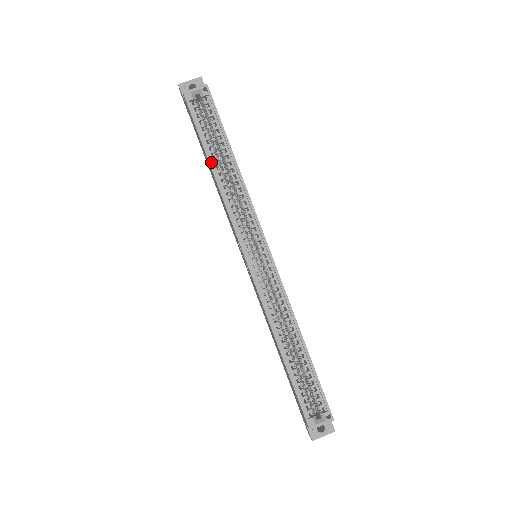
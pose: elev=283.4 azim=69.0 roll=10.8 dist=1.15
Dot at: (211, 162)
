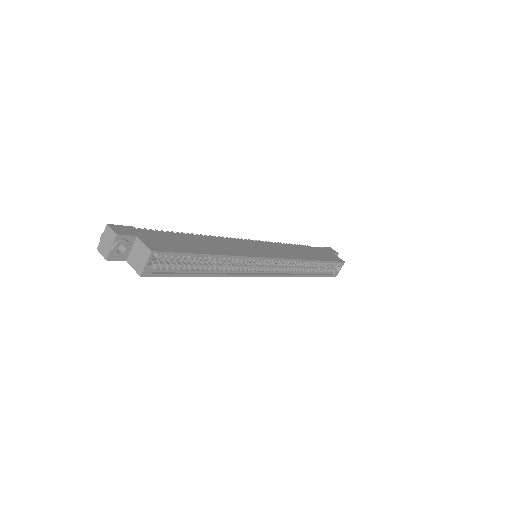
Dot at: (204, 275)
